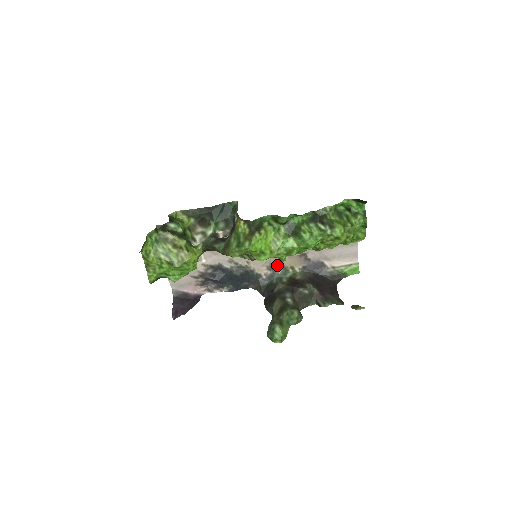
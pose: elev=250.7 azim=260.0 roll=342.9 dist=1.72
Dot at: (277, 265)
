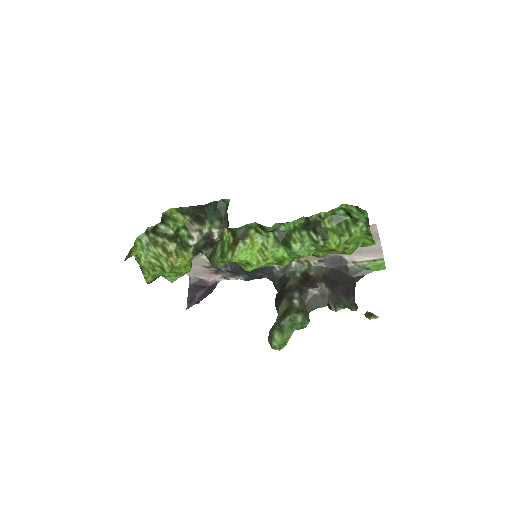
Dot at: occluded
